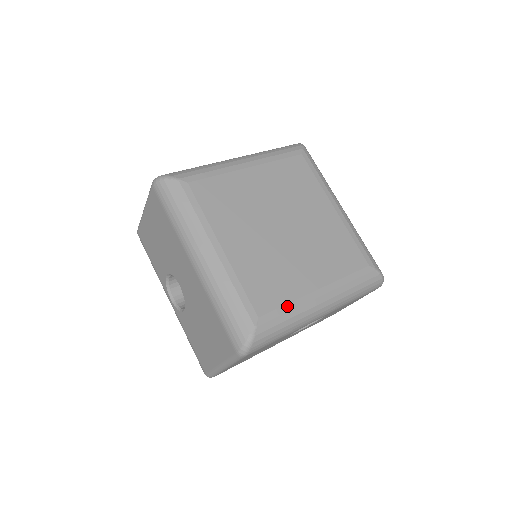
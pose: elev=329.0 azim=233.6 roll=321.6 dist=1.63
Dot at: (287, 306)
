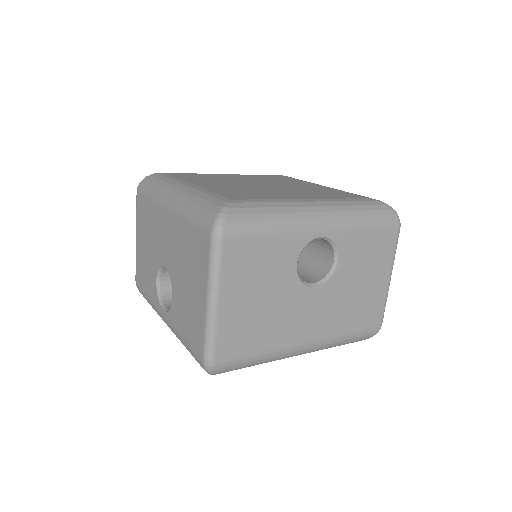
Dot at: (268, 200)
